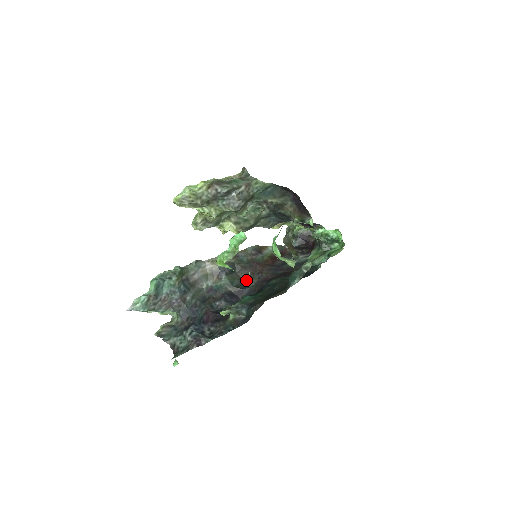
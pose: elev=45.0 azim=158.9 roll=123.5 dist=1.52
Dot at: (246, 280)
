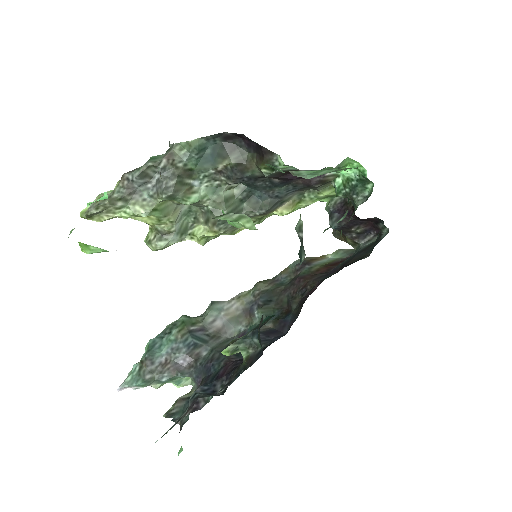
Dot at: (288, 305)
